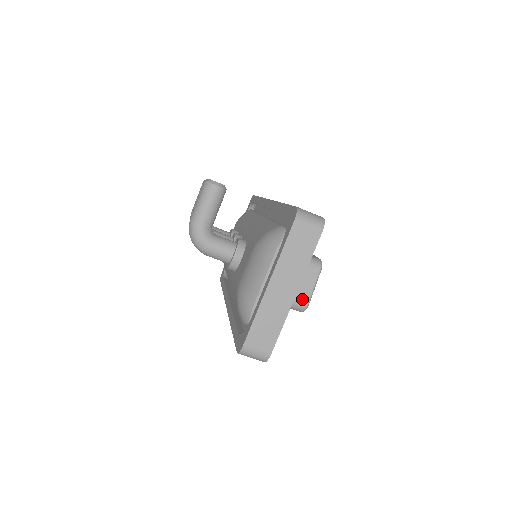
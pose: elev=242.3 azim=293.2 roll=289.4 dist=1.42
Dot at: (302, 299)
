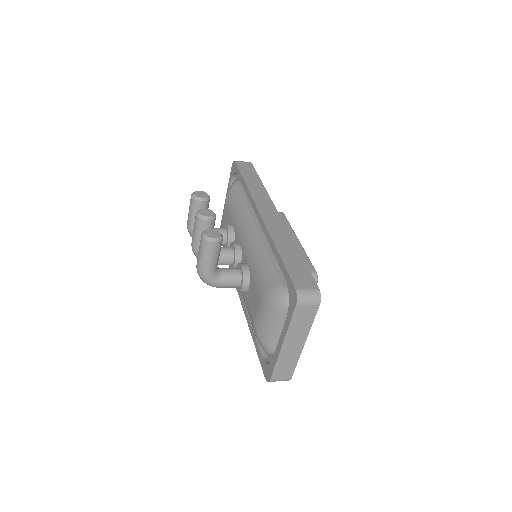
Dot at: occluded
